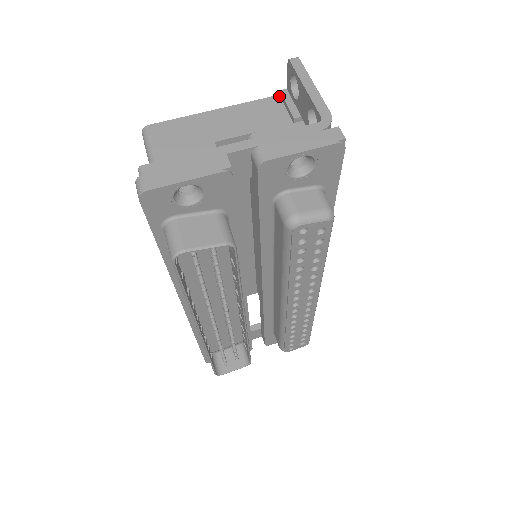
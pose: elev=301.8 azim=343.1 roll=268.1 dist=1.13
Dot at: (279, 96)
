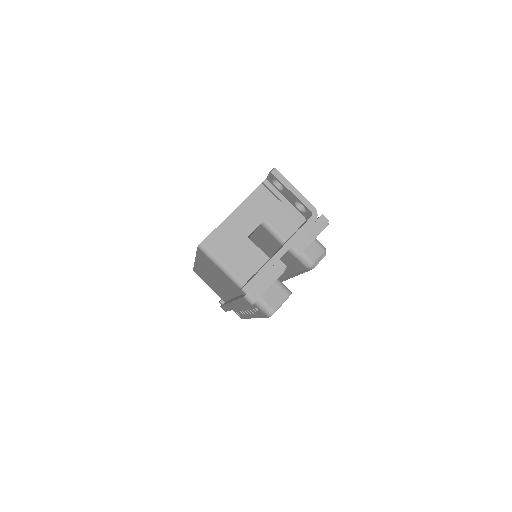
Dot at: (262, 184)
